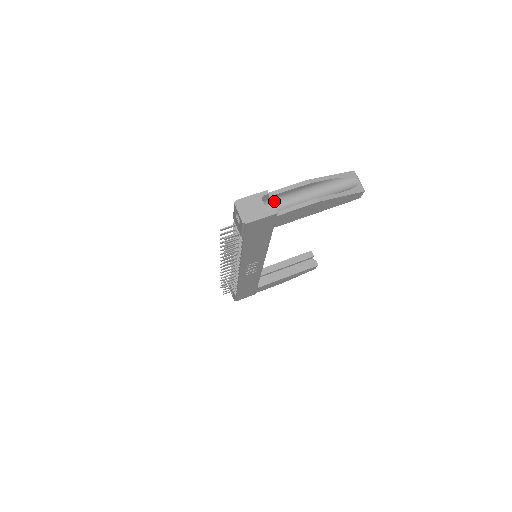
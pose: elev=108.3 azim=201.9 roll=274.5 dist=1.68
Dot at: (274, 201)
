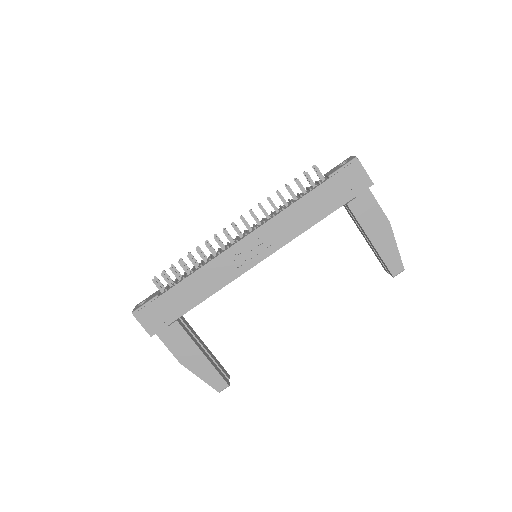
Dot at: occluded
